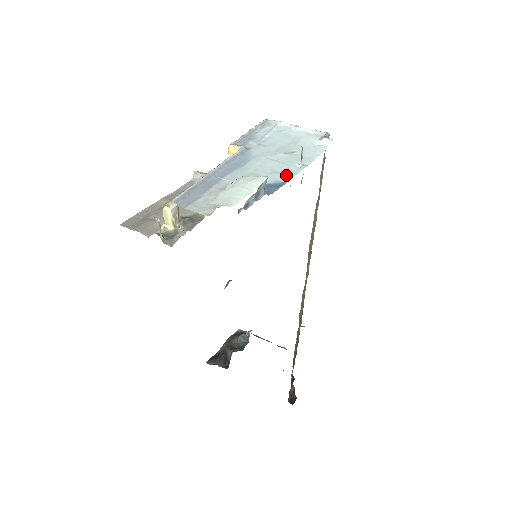
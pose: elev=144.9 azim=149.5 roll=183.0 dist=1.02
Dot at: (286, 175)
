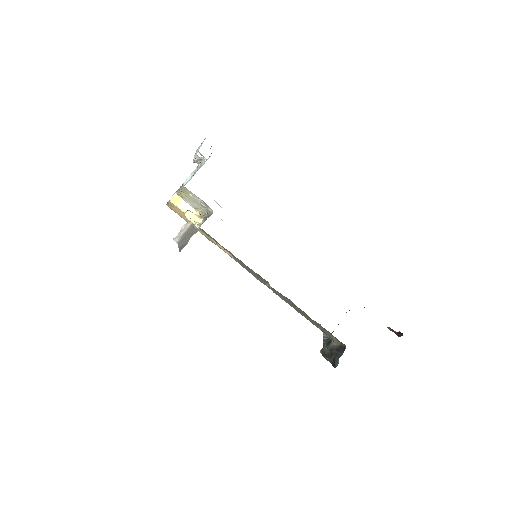
Dot at: occluded
